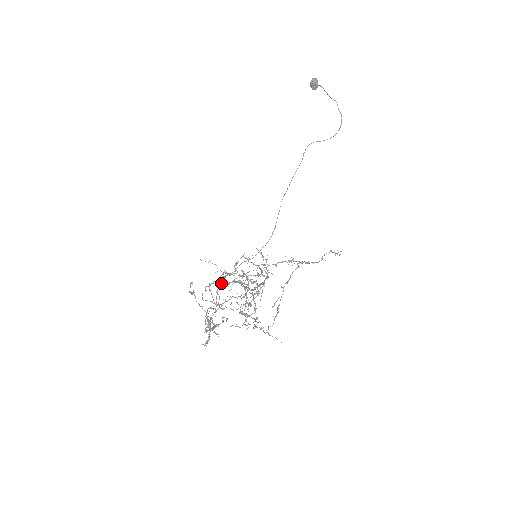
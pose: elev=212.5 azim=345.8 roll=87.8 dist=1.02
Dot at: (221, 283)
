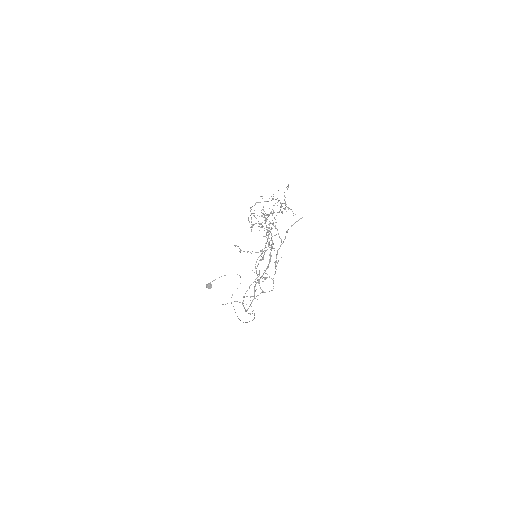
Dot at: (251, 222)
